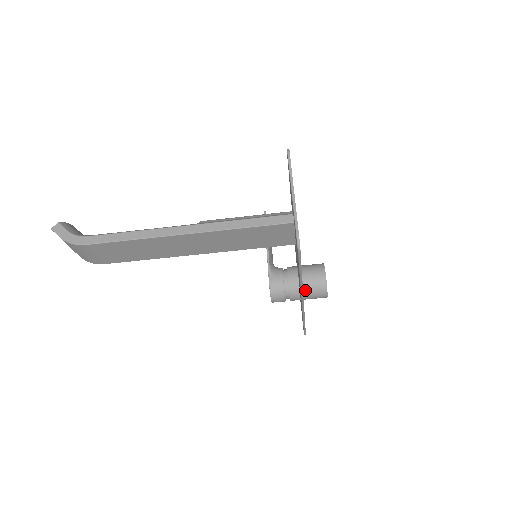
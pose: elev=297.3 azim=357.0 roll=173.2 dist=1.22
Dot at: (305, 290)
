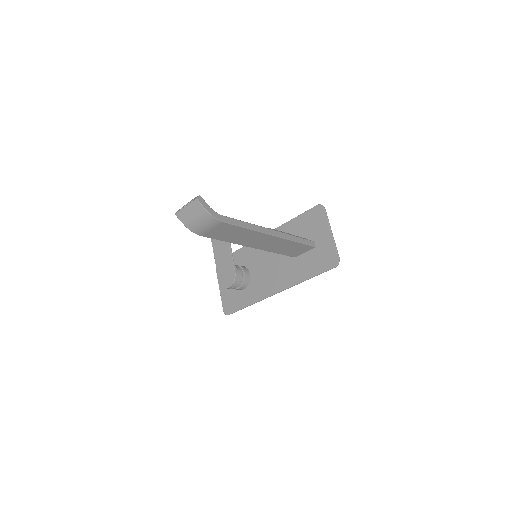
Dot at: occluded
